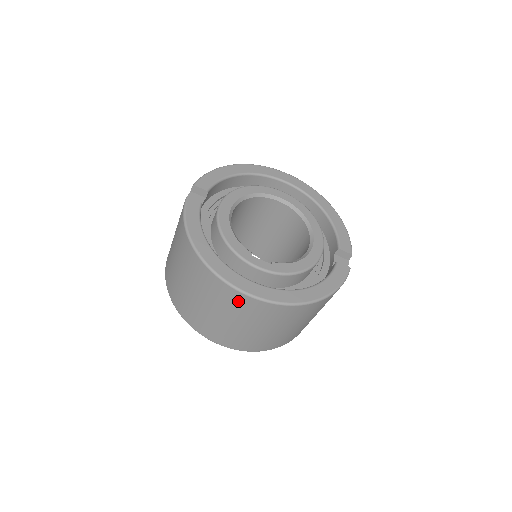
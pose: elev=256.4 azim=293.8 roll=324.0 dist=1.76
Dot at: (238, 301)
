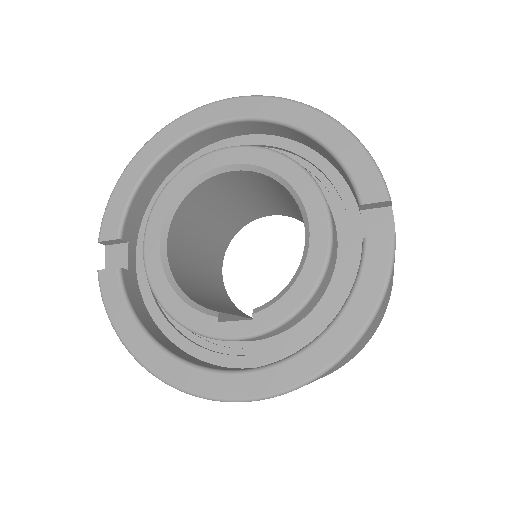
Dot at: occluded
